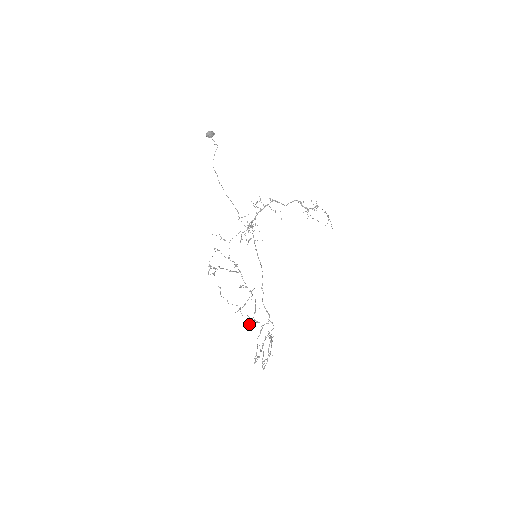
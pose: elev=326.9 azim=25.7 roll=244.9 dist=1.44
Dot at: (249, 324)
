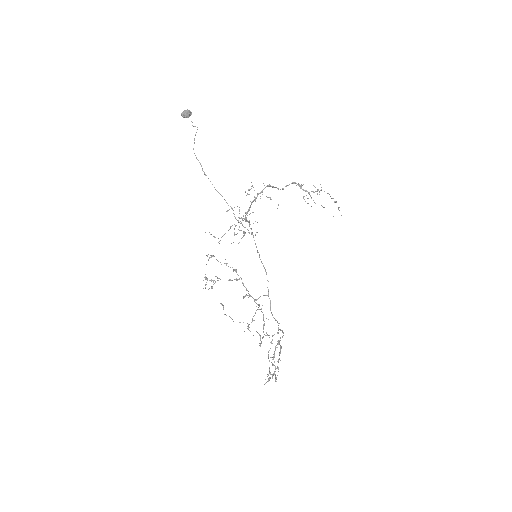
Dot at: (261, 343)
